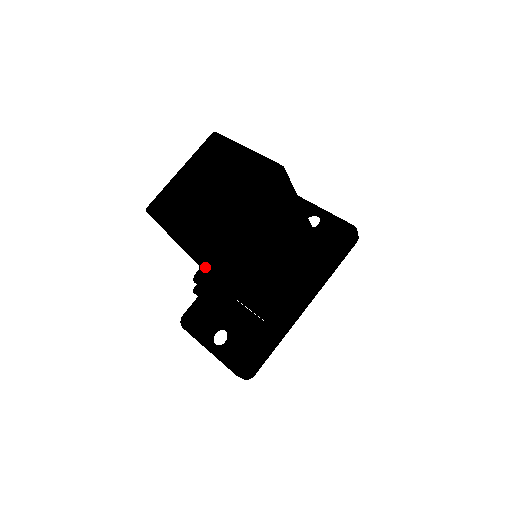
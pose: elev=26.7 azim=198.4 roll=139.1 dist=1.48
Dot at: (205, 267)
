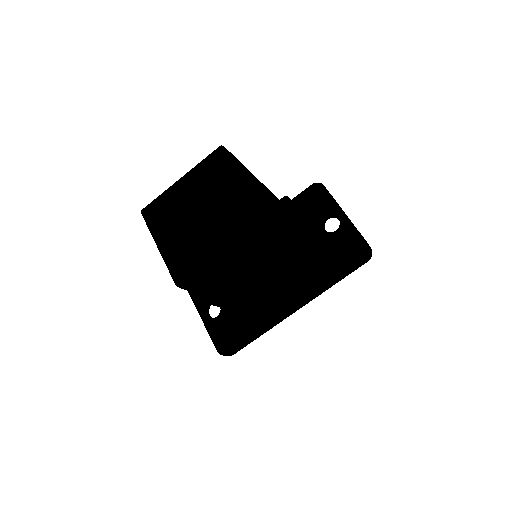
Dot at: occluded
